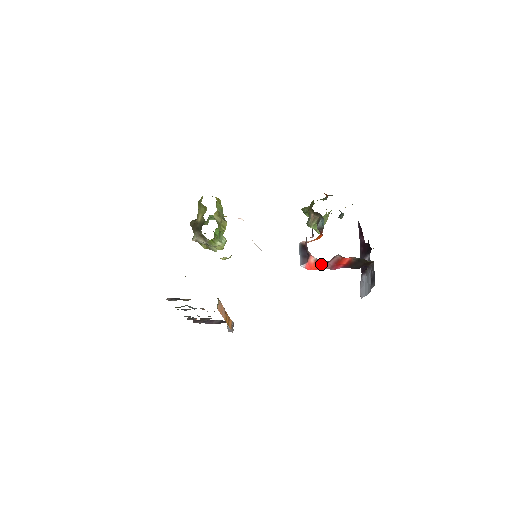
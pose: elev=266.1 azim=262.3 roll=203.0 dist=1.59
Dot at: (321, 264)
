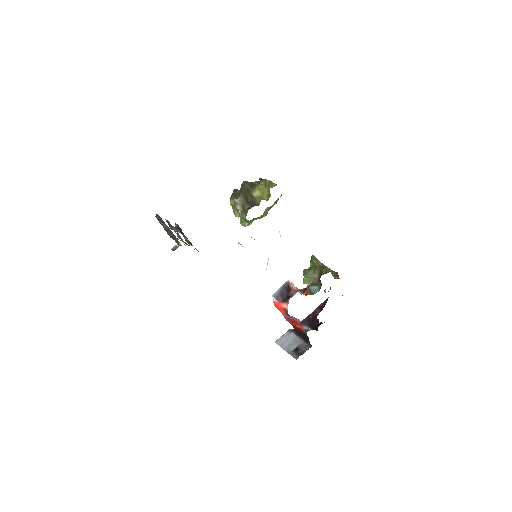
Dot at: (285, 312)
